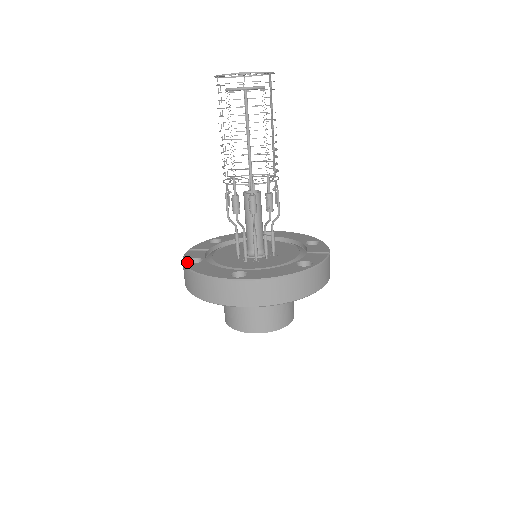
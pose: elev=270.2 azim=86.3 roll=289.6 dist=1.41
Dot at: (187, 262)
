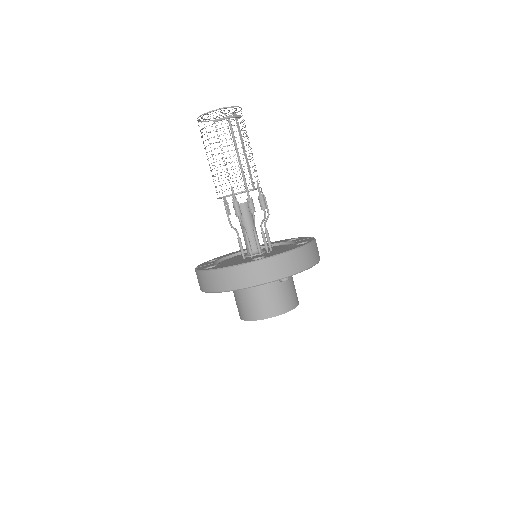
Dot at: (205, 269)
